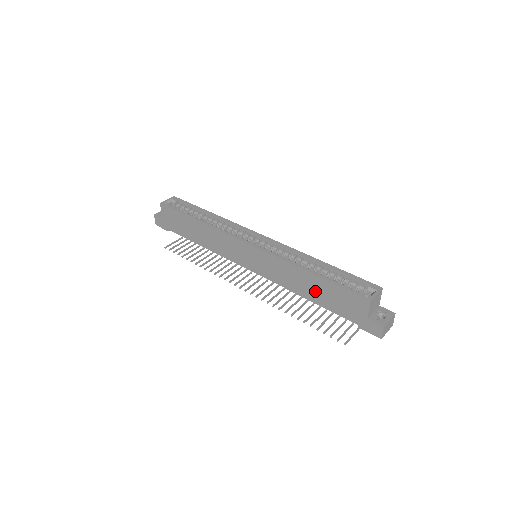
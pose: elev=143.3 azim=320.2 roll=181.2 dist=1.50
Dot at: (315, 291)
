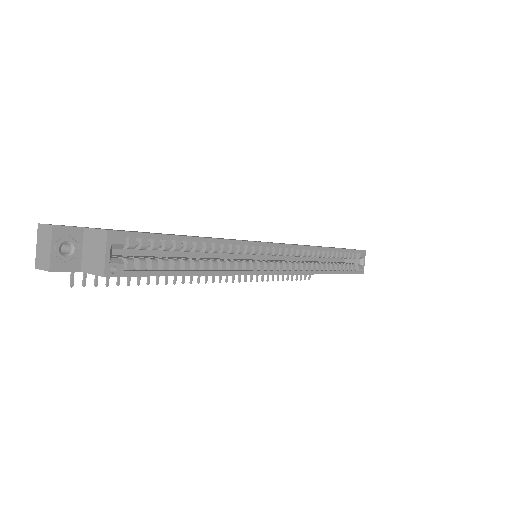
Dot at: occluded
